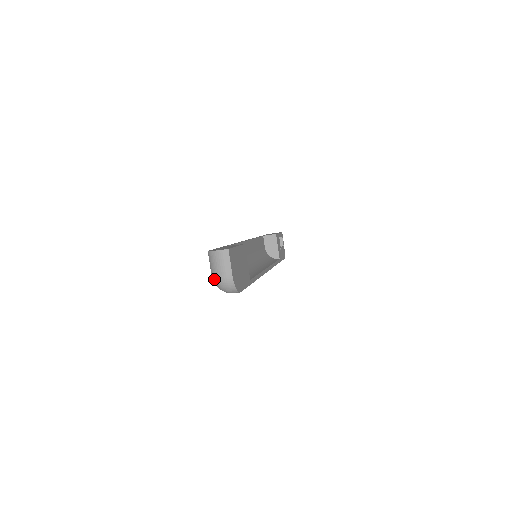
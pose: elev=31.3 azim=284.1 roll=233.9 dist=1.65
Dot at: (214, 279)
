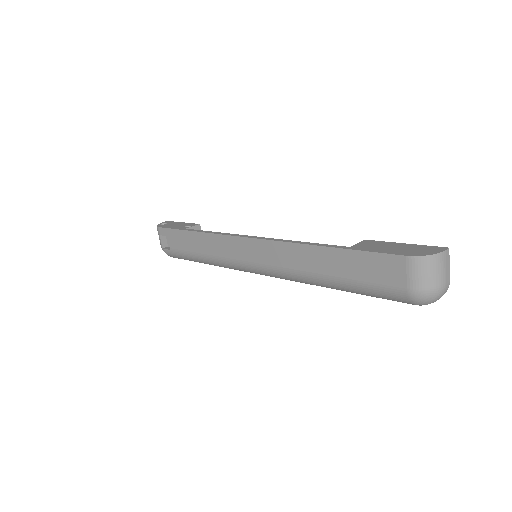
Dot at: (428, 292)
